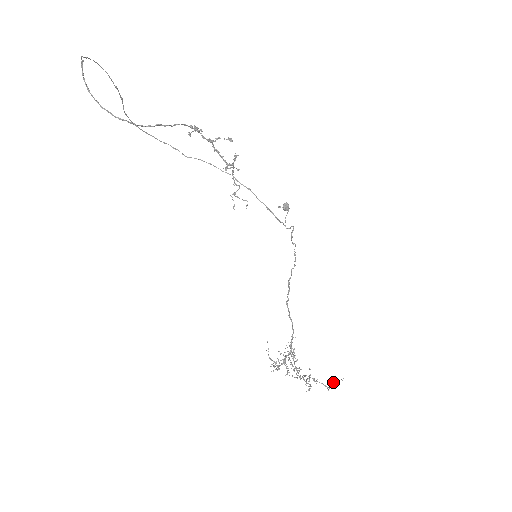
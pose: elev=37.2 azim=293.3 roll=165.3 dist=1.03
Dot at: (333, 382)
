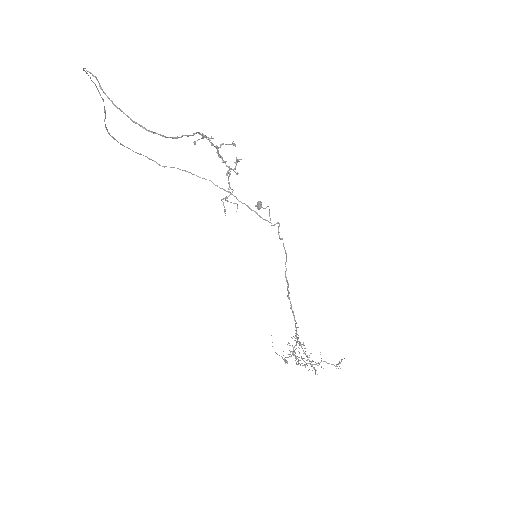
Dot at: (339, 361)
